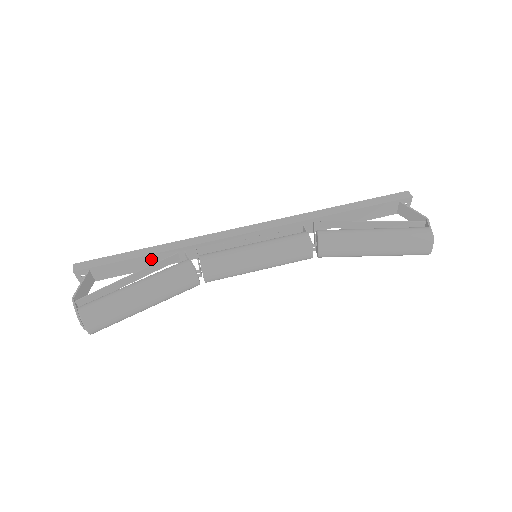
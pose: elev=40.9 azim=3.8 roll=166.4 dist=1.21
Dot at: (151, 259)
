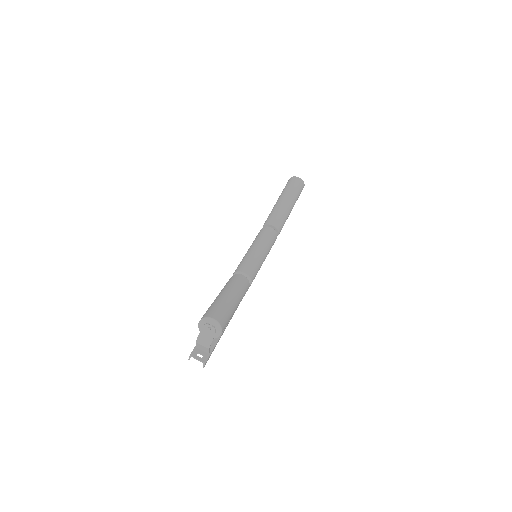
Dot at: occluded
